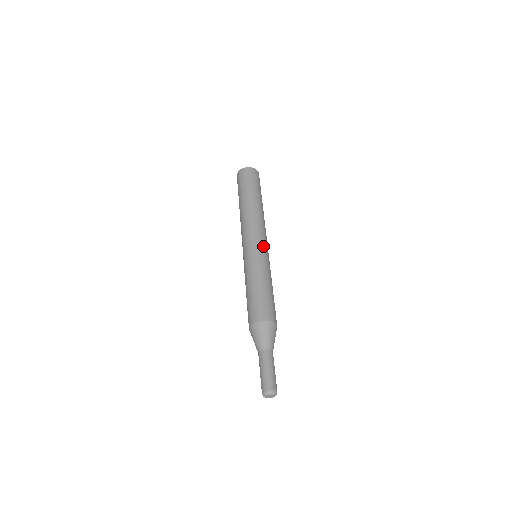
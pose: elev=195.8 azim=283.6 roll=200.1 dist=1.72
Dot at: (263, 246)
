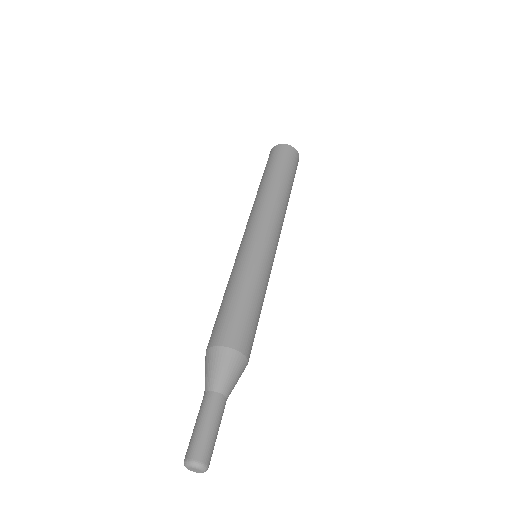
Dot at: (257, 239)
